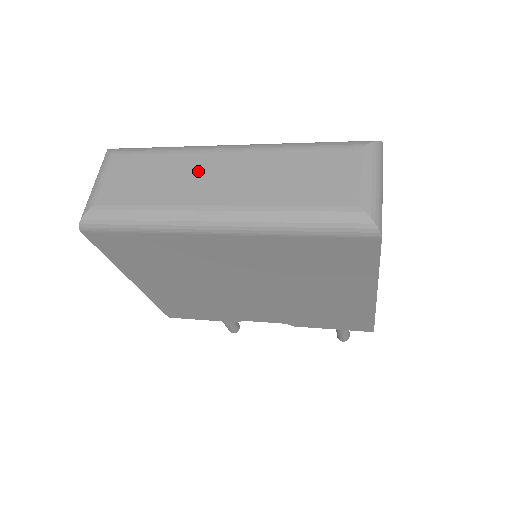
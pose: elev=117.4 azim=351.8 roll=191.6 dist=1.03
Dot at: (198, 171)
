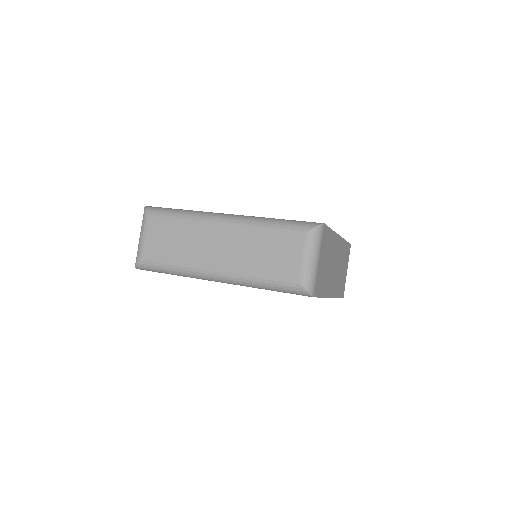
Dot at: (203, 239)
